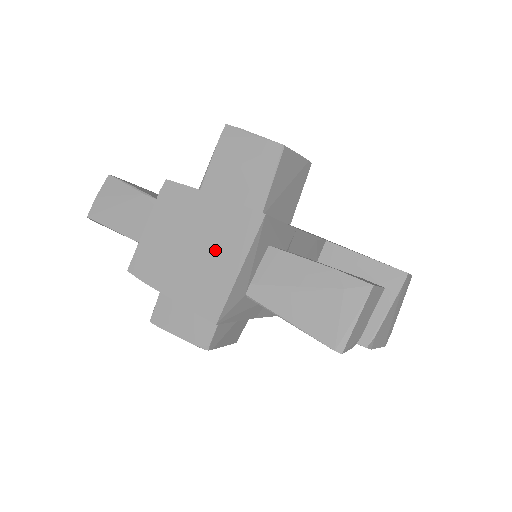
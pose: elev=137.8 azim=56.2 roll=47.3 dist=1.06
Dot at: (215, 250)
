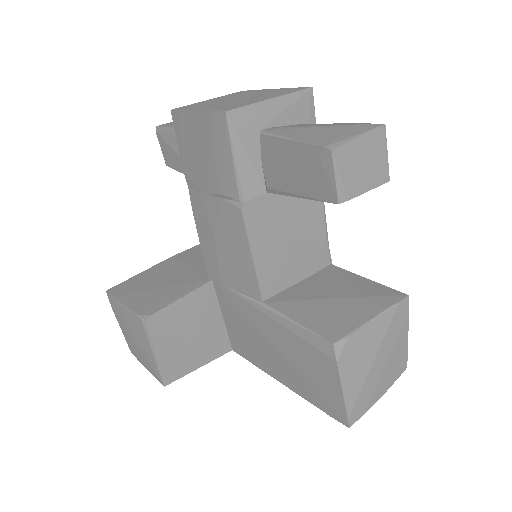
Dot at: (257, 97)
